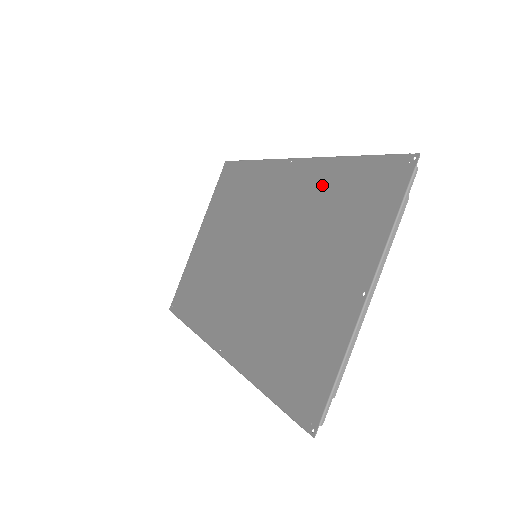
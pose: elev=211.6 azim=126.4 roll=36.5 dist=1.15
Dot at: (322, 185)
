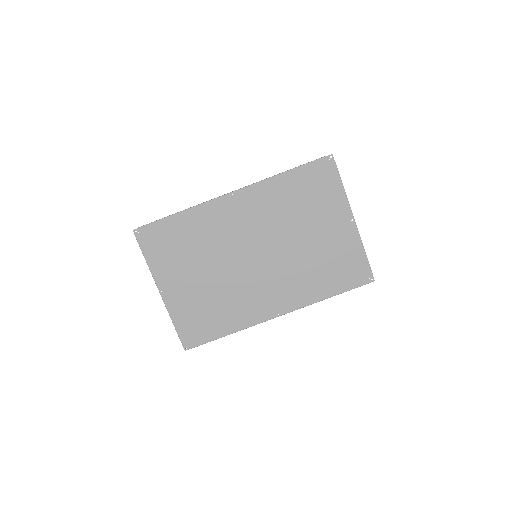
Dot at: (278, 194)
